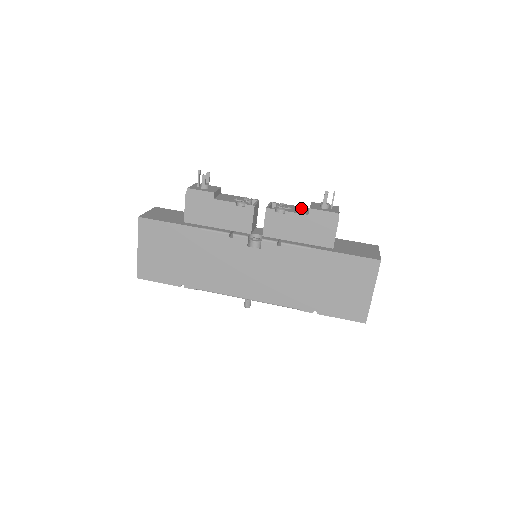
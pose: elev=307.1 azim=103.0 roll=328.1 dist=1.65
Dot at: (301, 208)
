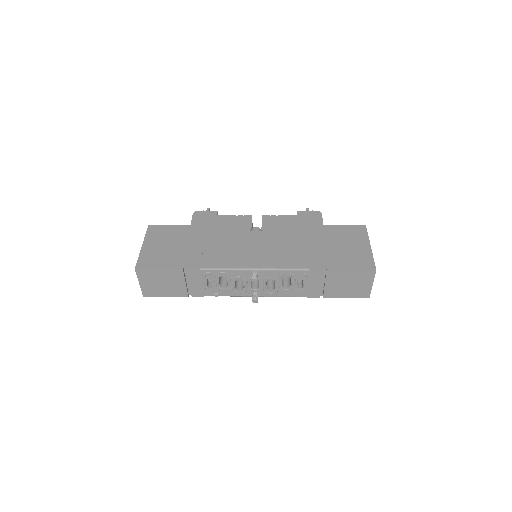
Dot at: occluded
